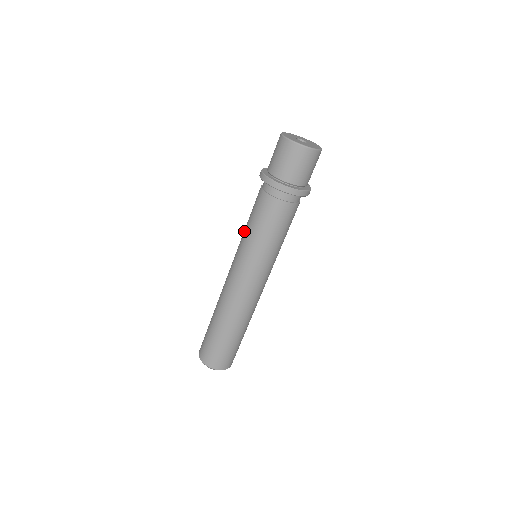
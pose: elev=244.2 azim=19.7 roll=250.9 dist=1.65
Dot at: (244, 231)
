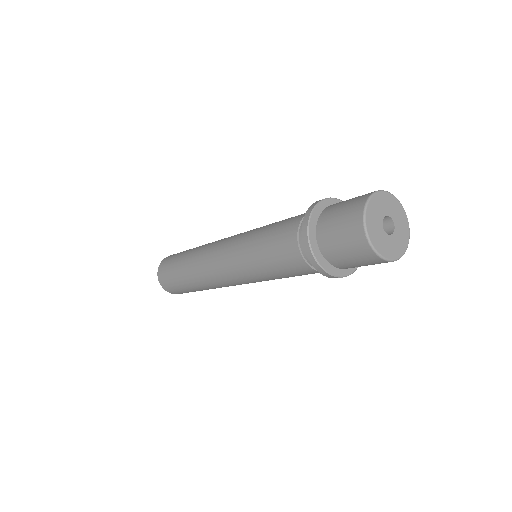
Dot at: (256, 266)
